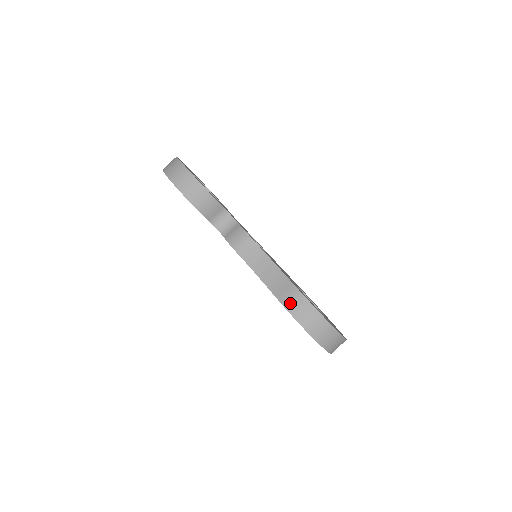
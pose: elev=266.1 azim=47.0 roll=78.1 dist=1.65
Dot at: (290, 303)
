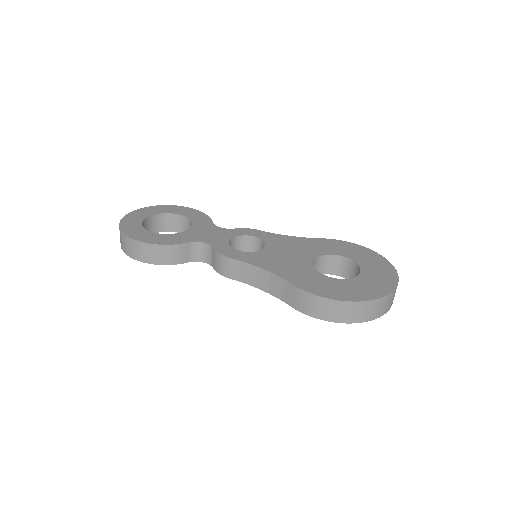
Dot at: (305, 307)
